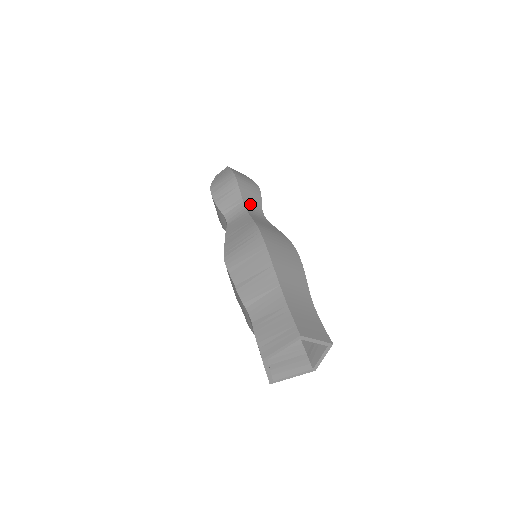
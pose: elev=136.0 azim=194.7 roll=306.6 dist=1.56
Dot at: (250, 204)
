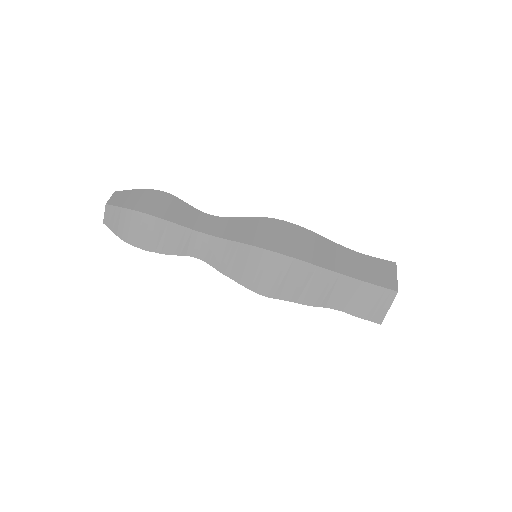
Dot at: (196, 223)
